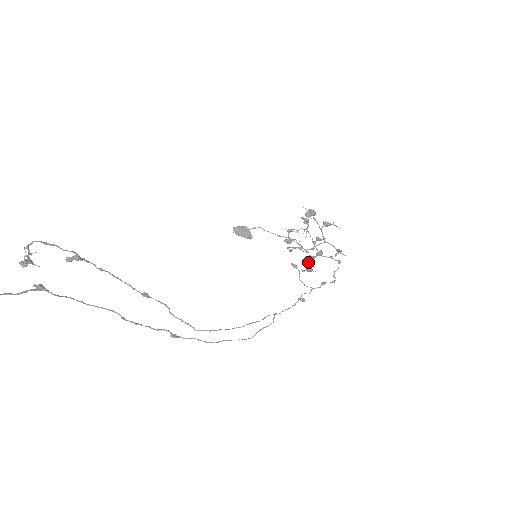
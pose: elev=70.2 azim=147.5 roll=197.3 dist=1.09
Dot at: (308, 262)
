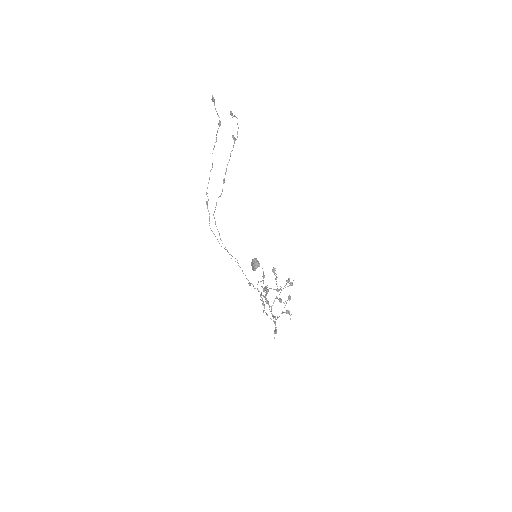
Dot at: occluded
